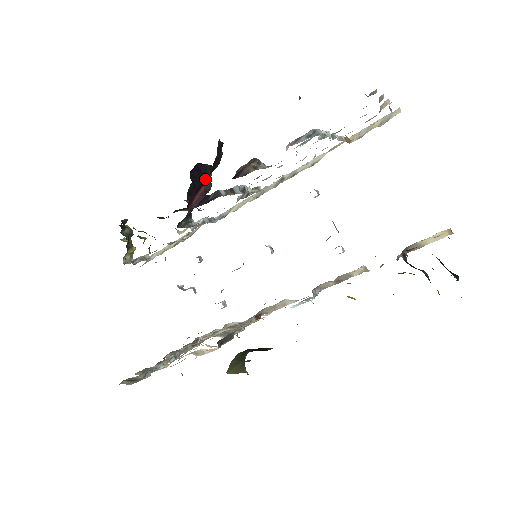
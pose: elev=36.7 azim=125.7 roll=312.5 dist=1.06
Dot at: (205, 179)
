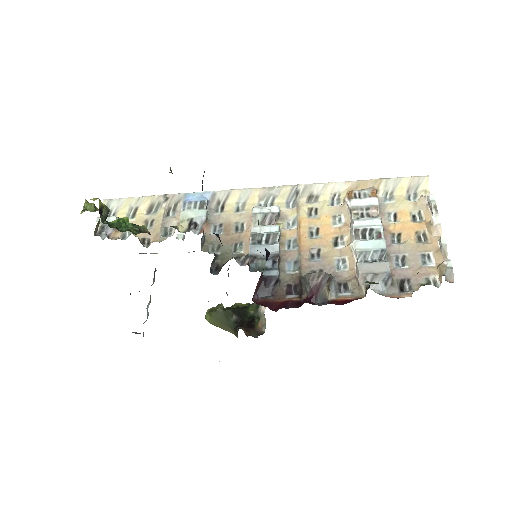
Dot at: occluded
